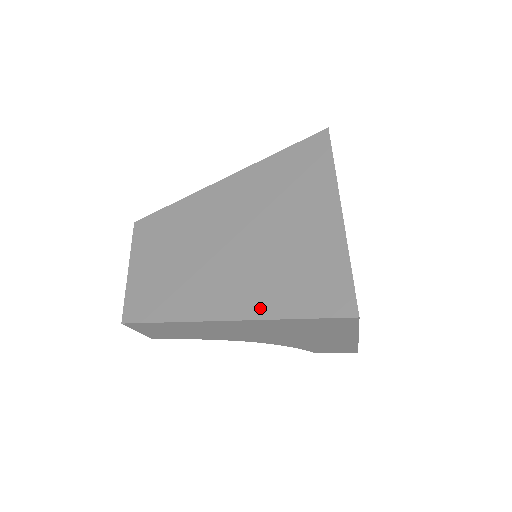
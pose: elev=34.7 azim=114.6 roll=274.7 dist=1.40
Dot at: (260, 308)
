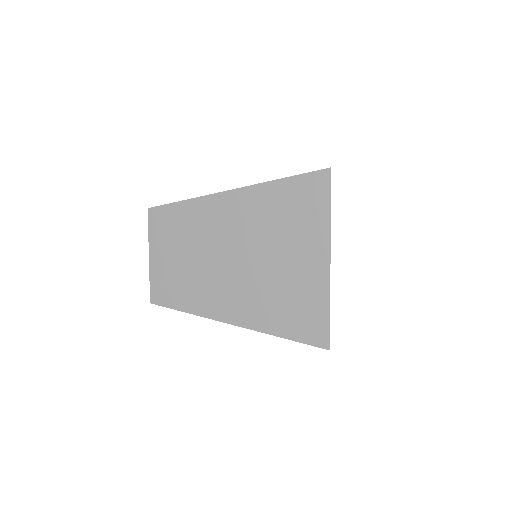
Dot at: (260, 323)
